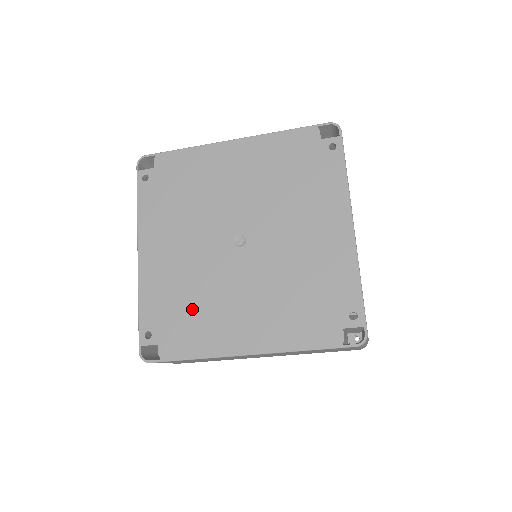
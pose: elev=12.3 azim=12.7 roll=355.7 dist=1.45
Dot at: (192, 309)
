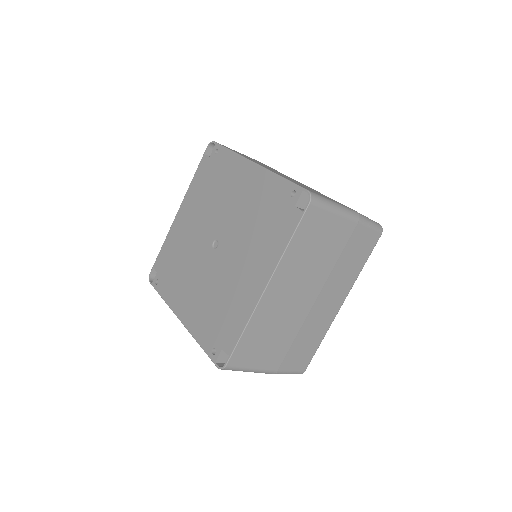
Dot at: (222, 307)
